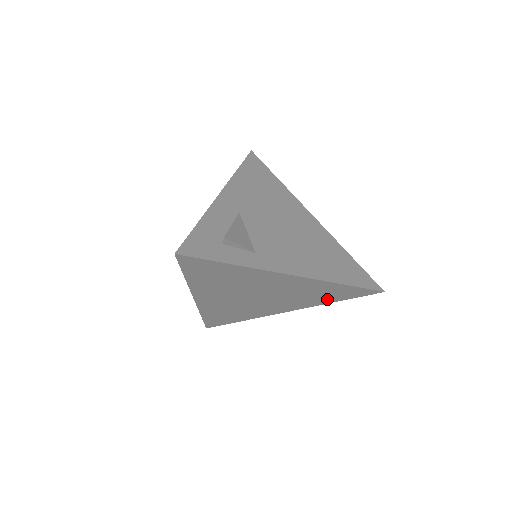
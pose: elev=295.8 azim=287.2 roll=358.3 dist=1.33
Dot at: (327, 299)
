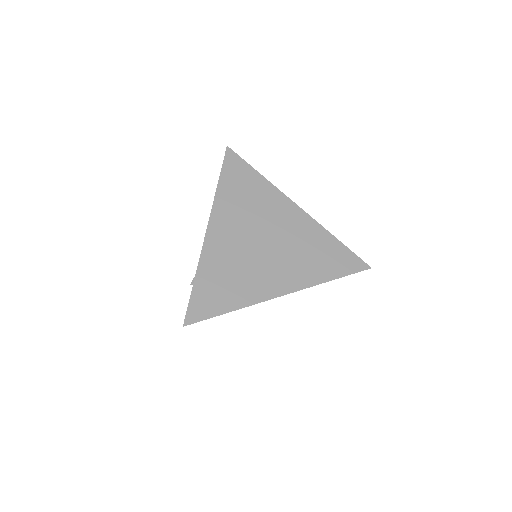
Dot at: (323, 270)
